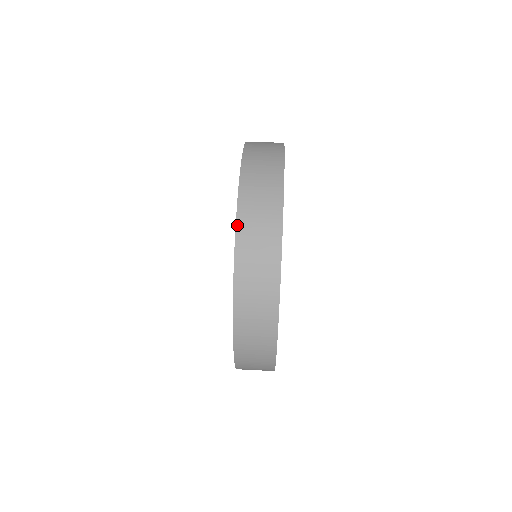
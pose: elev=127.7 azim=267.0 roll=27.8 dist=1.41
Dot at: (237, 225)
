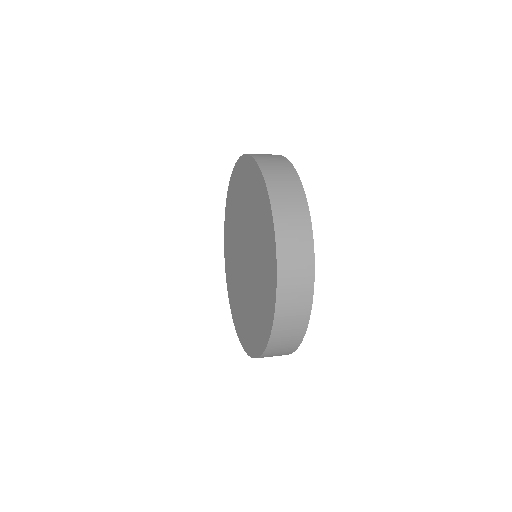
Dot at: (264, 176)
